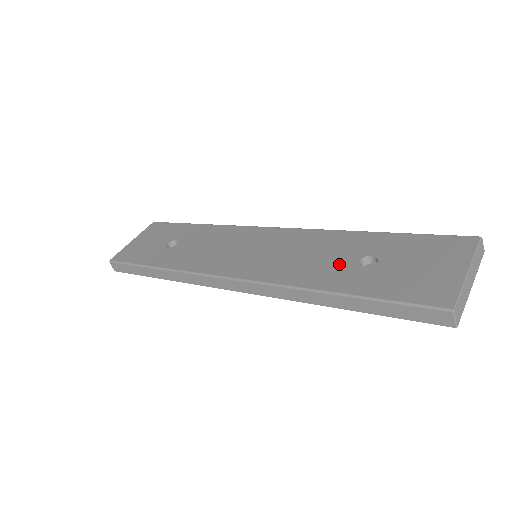
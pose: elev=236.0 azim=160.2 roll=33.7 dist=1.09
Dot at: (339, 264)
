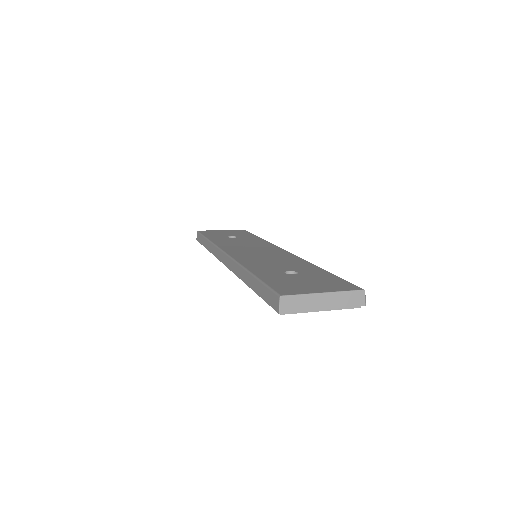
Dot at: (277, 268)
